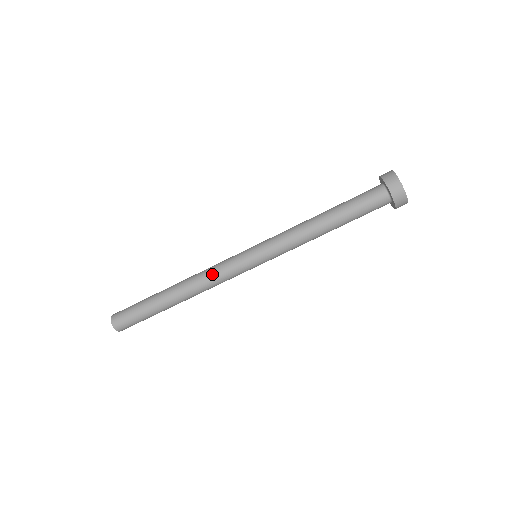
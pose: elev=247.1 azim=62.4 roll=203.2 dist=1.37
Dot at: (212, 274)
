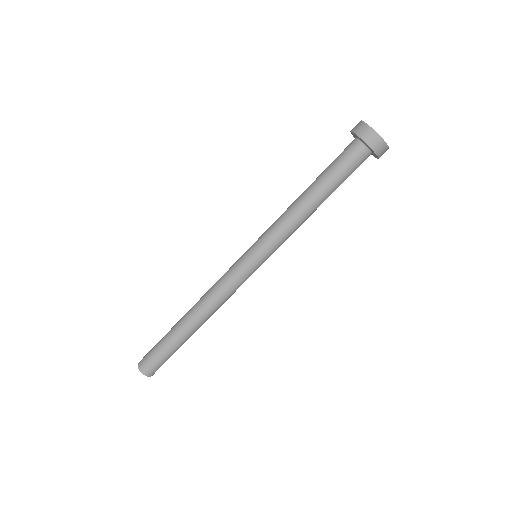
Dot at: (217, 287)
